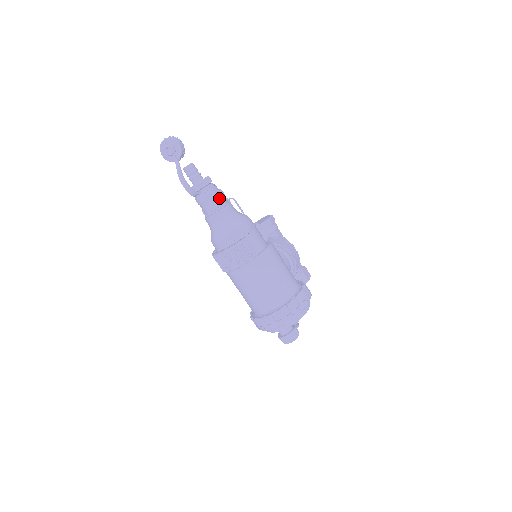
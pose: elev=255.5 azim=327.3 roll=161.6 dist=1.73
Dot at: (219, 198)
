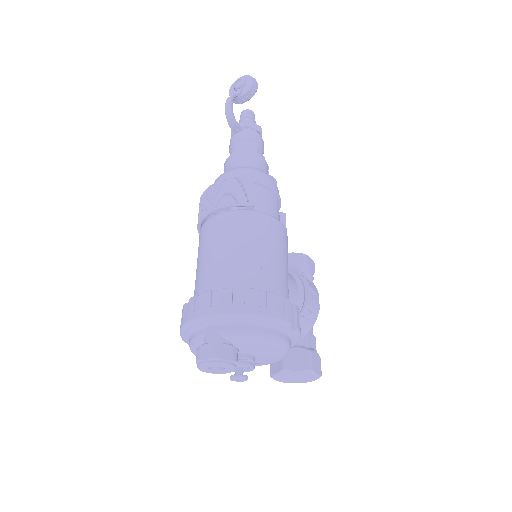
Dot at: (257, 147)
